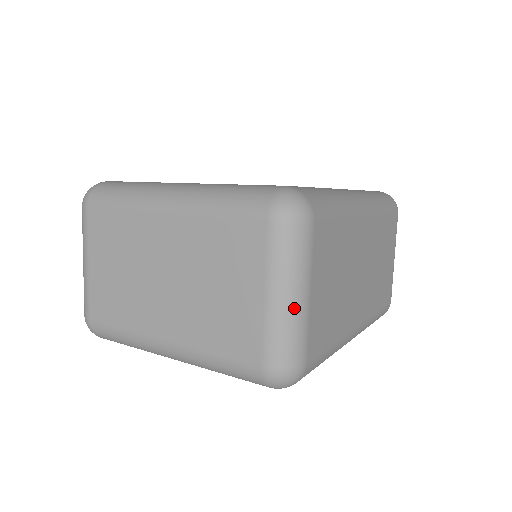
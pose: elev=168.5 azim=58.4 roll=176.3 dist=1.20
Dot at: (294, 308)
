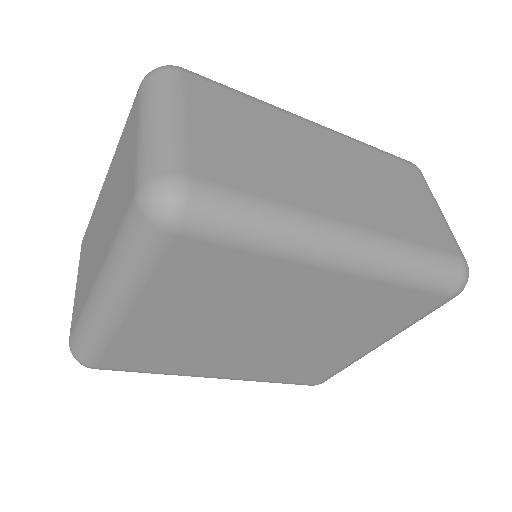
Dot at: (161, 126)
